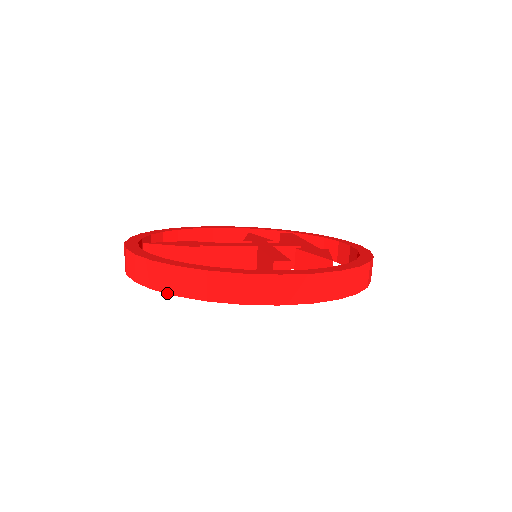
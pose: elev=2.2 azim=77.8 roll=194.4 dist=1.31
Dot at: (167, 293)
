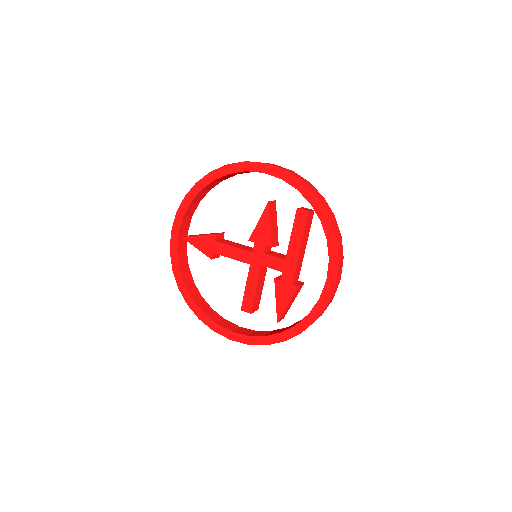
Dot at: occluded
